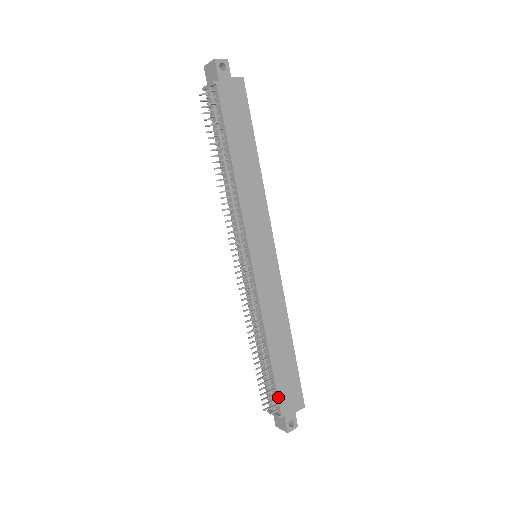
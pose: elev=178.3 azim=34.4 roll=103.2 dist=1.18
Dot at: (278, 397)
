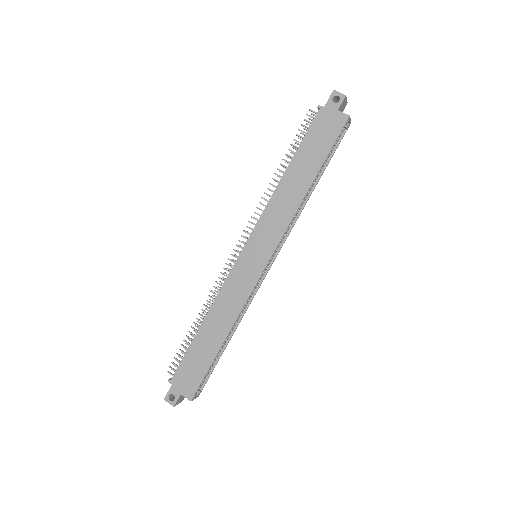
Dot at: (179, 365)
